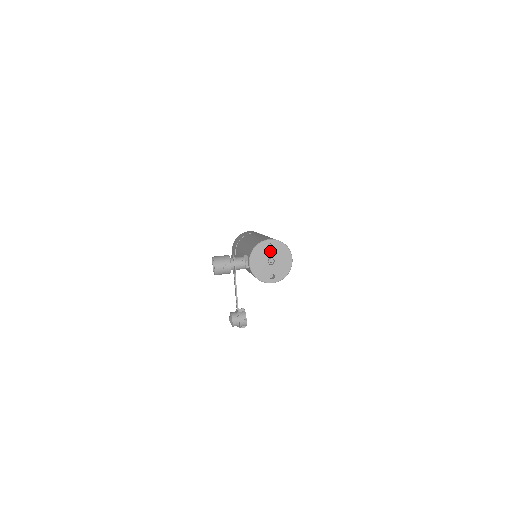
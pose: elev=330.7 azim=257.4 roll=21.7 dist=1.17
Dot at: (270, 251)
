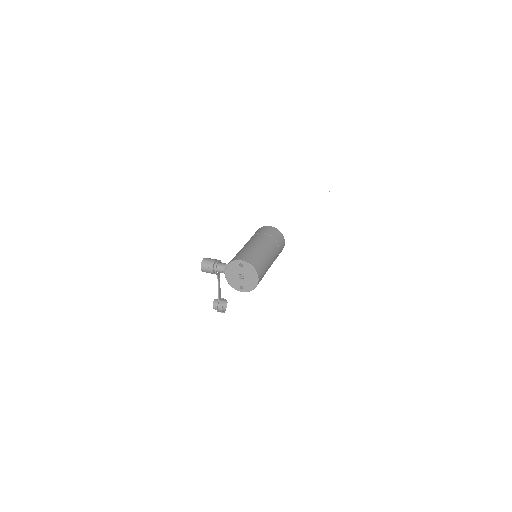
Dot at: (241, 269)
